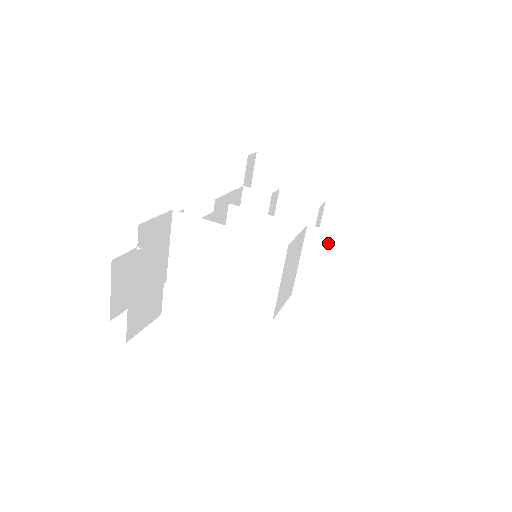
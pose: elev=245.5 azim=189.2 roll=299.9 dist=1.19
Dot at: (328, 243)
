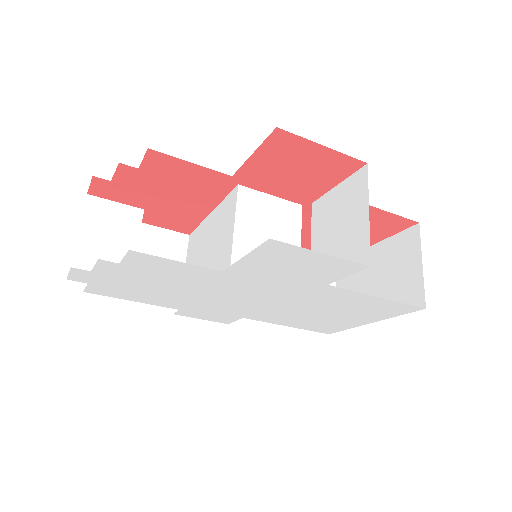
Dot at: (323, 209)
